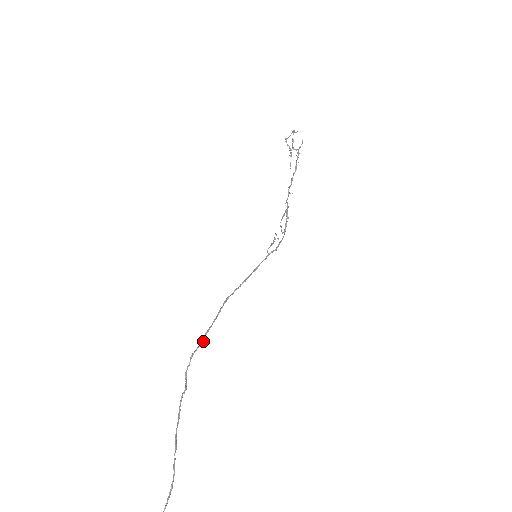
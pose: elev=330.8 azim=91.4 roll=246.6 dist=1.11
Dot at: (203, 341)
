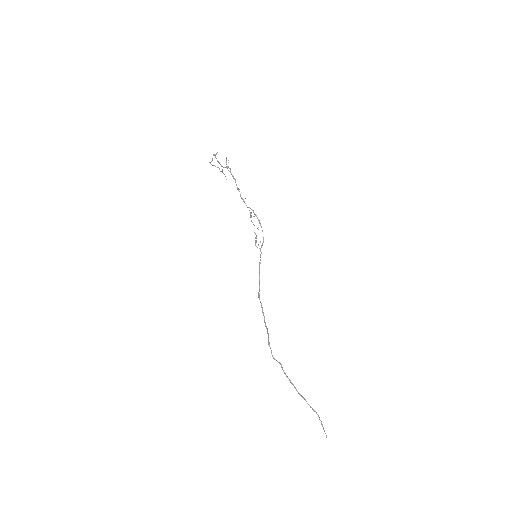
Dot at: occluded
